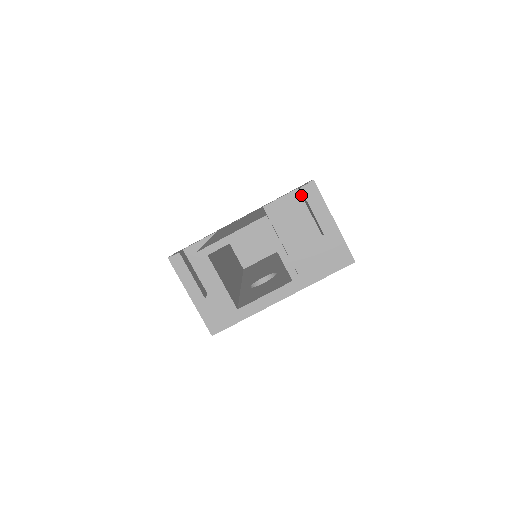
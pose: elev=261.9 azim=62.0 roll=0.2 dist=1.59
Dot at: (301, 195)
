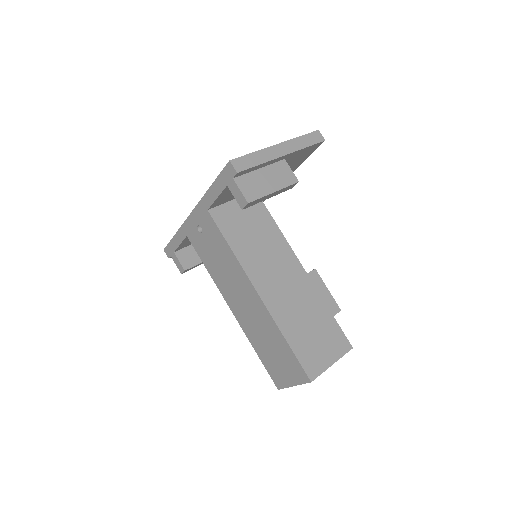
Dot at: occluded
